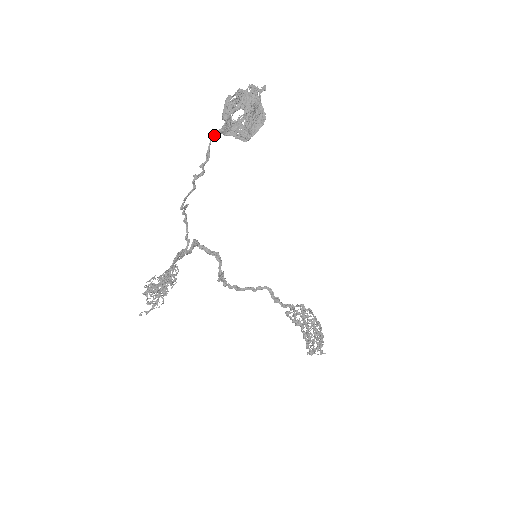
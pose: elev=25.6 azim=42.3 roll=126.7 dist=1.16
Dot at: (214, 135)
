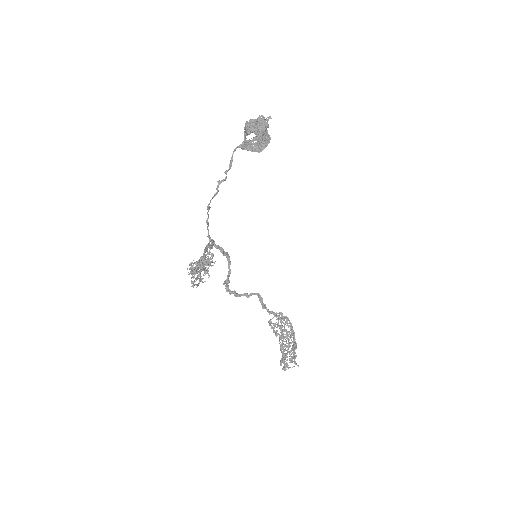
Dot at: occluded
